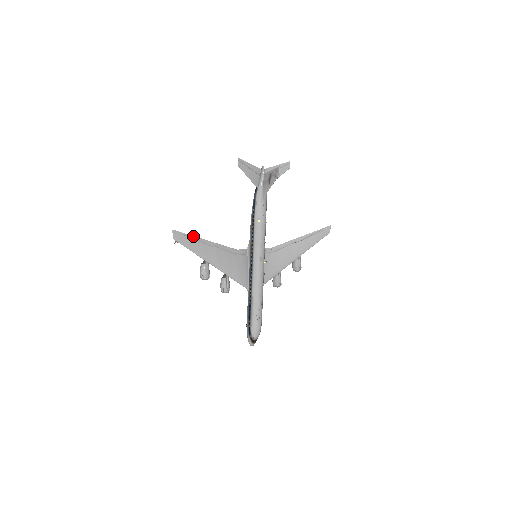
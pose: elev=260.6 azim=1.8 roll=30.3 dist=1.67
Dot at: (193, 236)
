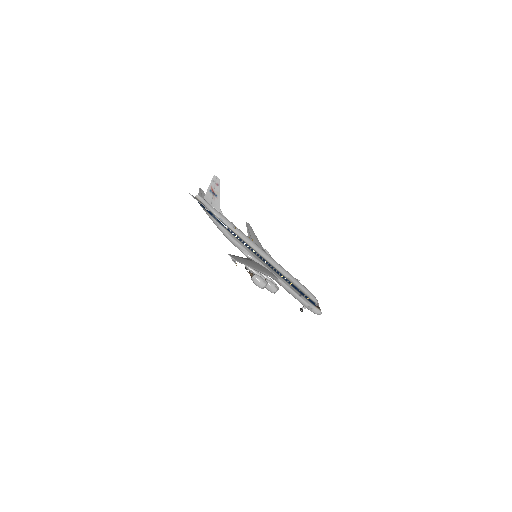
Dot at: occluded
